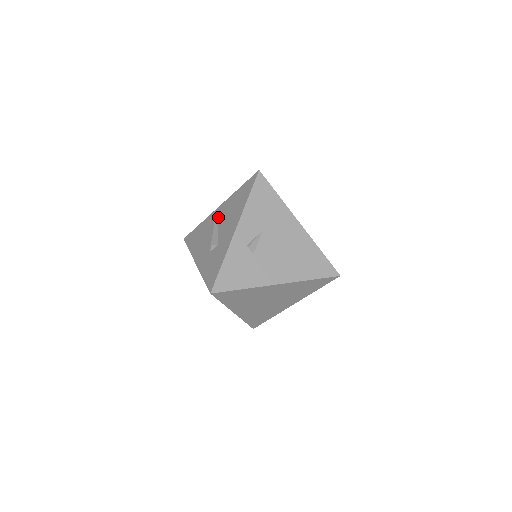
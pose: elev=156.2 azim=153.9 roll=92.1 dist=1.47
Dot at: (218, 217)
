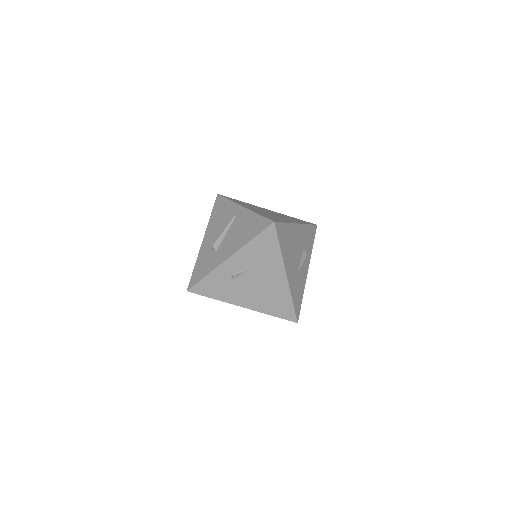
Dot at: (235, 219)
